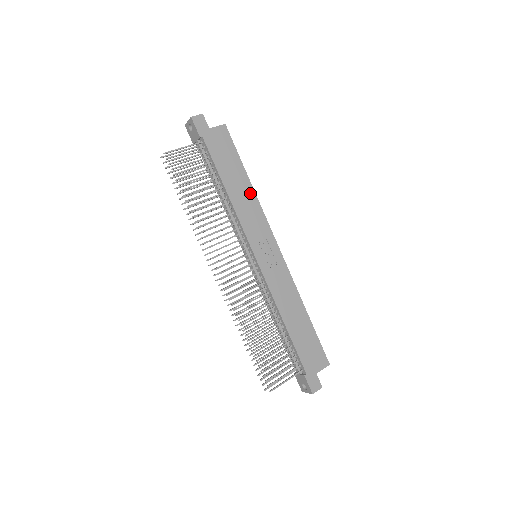
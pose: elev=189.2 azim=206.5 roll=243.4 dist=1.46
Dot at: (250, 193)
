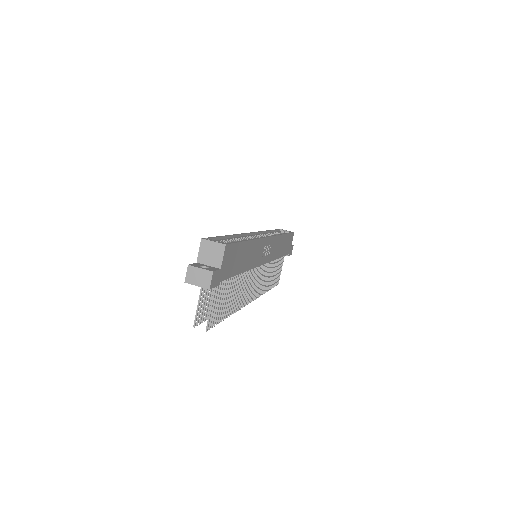
Dot at: (252, 246)
